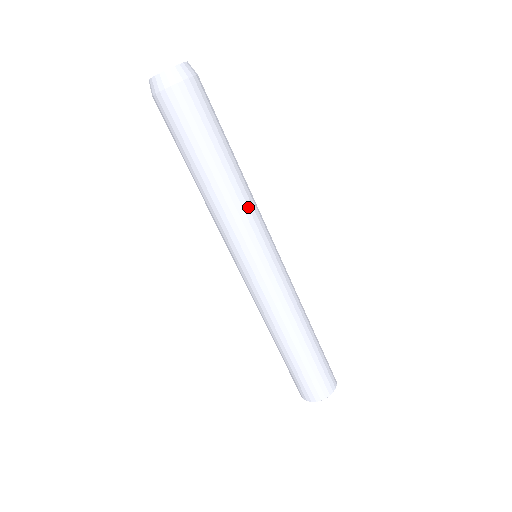
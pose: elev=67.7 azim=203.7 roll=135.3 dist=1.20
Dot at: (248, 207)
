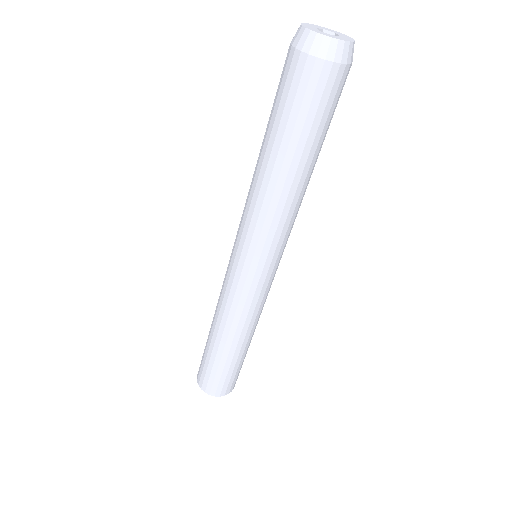
Dot at: (291, 219)
